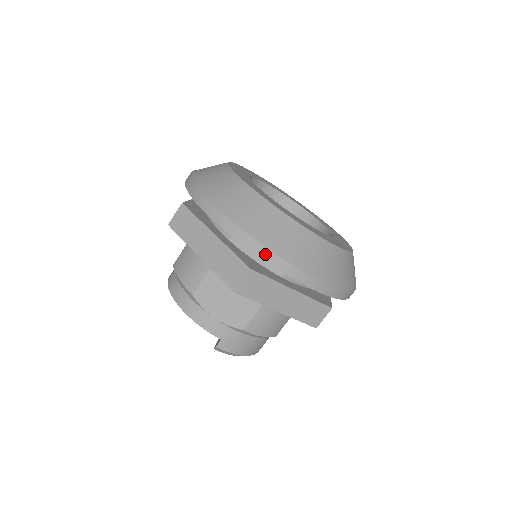
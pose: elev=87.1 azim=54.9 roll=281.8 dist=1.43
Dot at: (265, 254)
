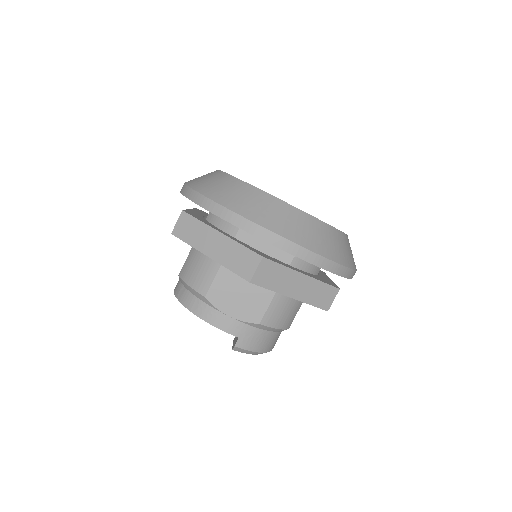
Dot at: (275, 240)
